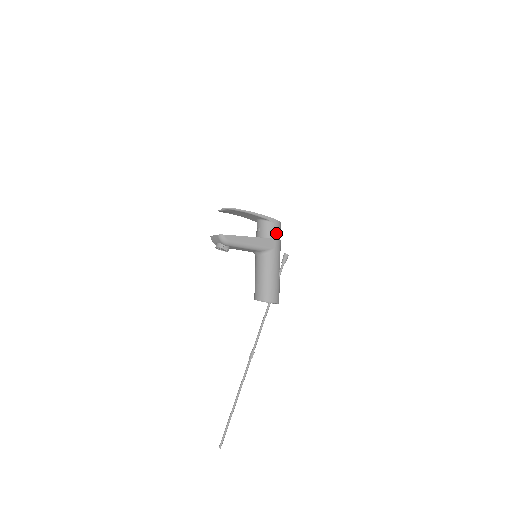
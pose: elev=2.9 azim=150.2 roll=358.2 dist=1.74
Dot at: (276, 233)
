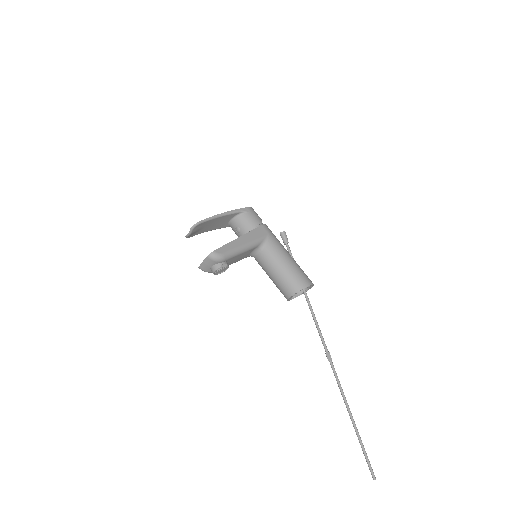
Dot at: (258, 220)
